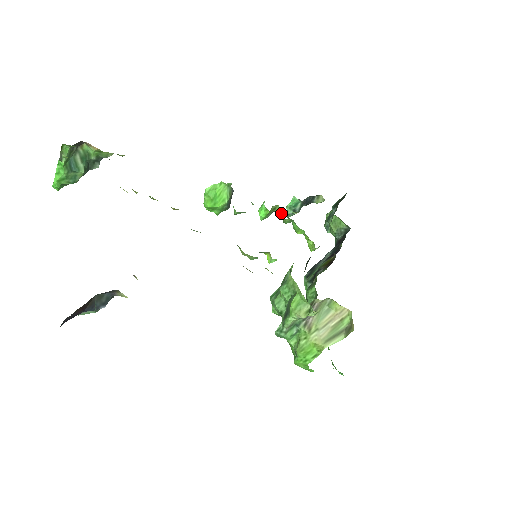
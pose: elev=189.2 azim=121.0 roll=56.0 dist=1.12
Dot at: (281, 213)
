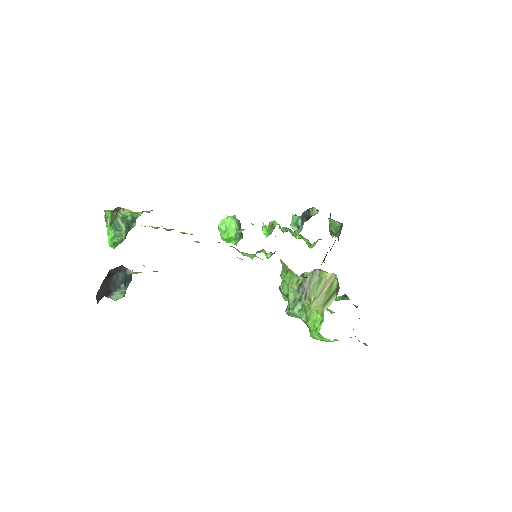
Dot at: (280, 227)
